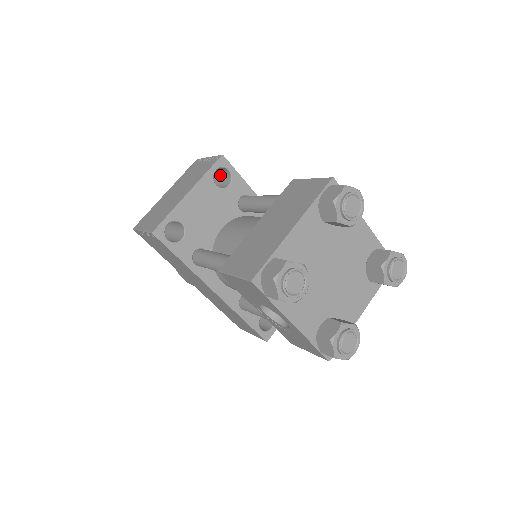
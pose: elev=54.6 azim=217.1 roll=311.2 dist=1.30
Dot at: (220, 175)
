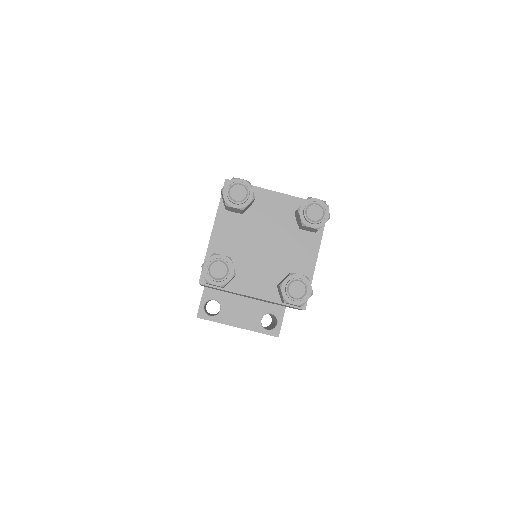
Dot at: occluded
